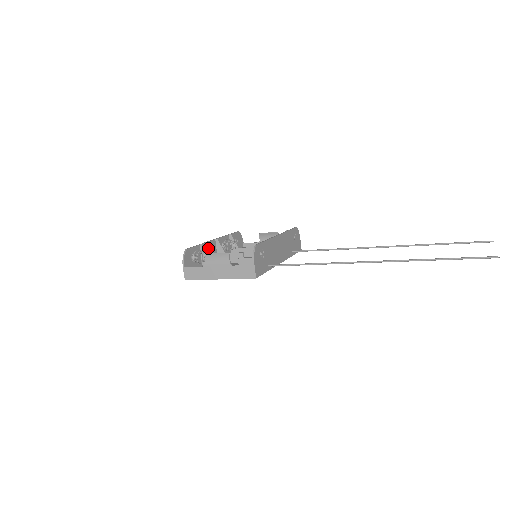
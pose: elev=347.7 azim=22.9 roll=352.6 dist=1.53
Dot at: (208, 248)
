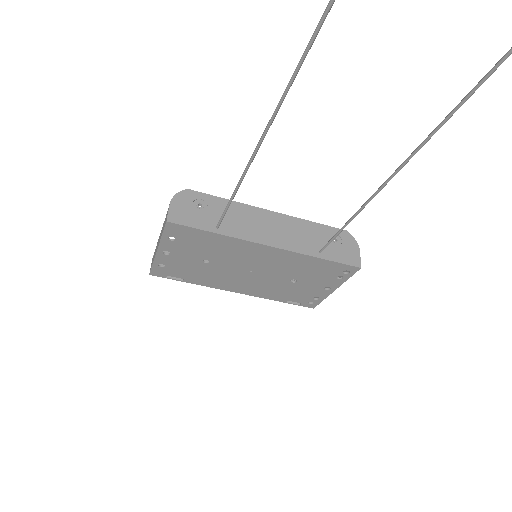
Dot at: occluded
